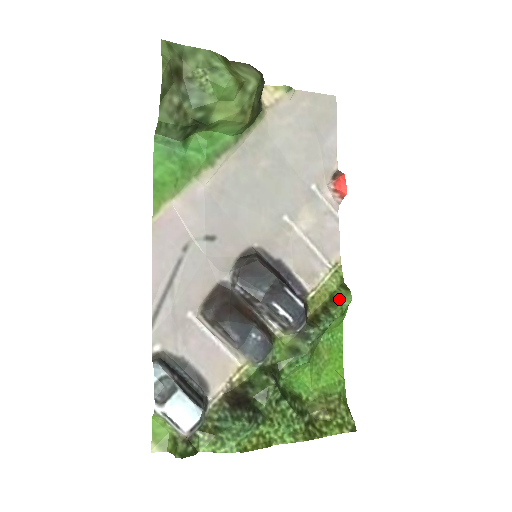
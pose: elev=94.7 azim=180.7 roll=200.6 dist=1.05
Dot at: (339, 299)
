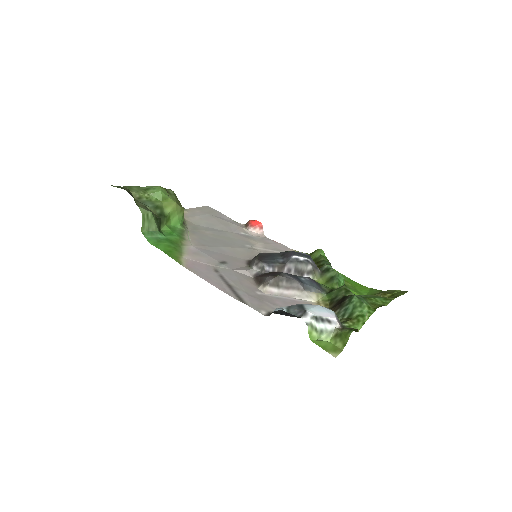
Dot at: (318, 256)
